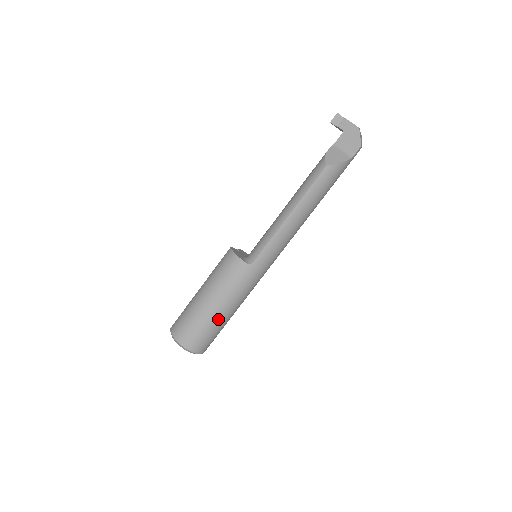
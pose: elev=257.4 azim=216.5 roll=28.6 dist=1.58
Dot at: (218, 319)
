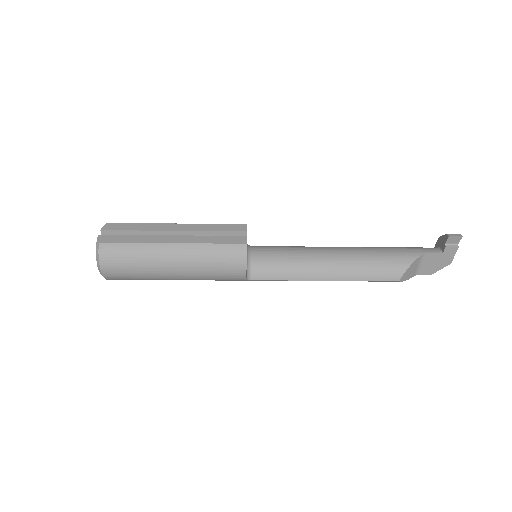
Dot at: occluded
